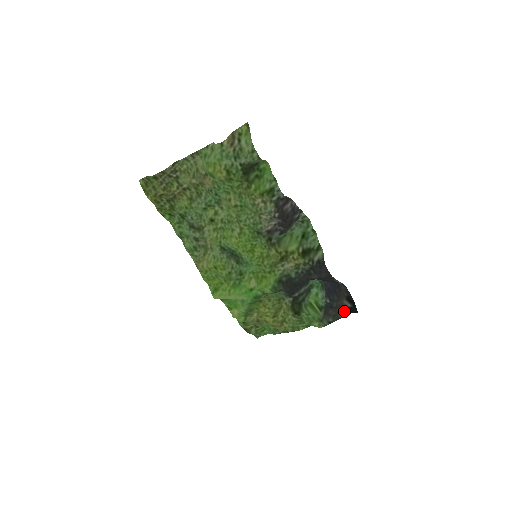
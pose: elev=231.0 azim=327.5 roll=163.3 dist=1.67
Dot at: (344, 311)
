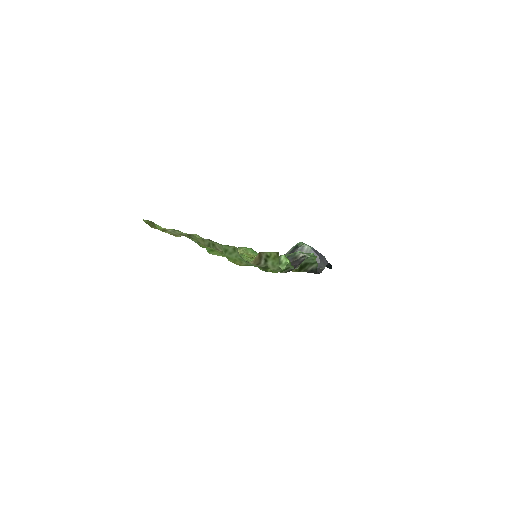
Dot at: occluded
